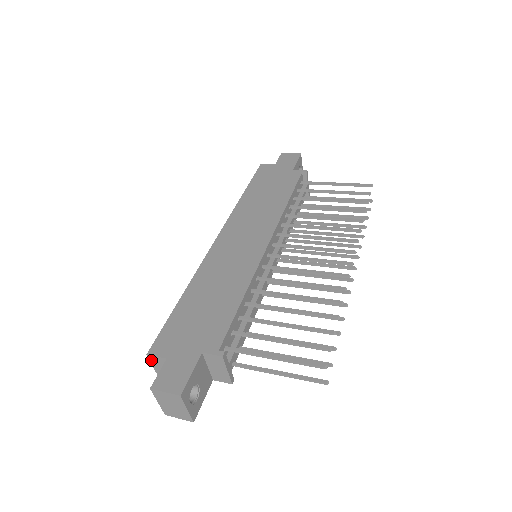
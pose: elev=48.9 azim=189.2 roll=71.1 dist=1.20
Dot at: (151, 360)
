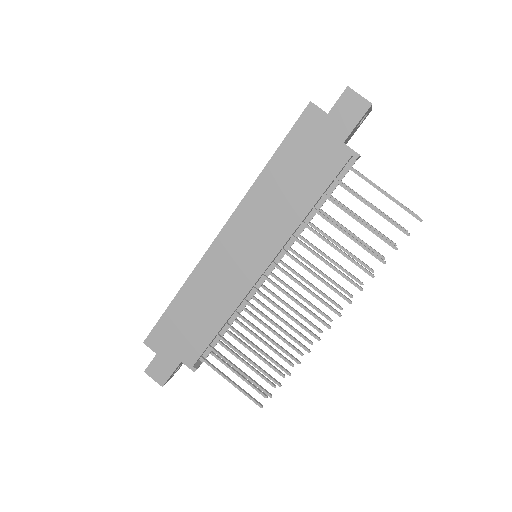
Dot at: occluded
